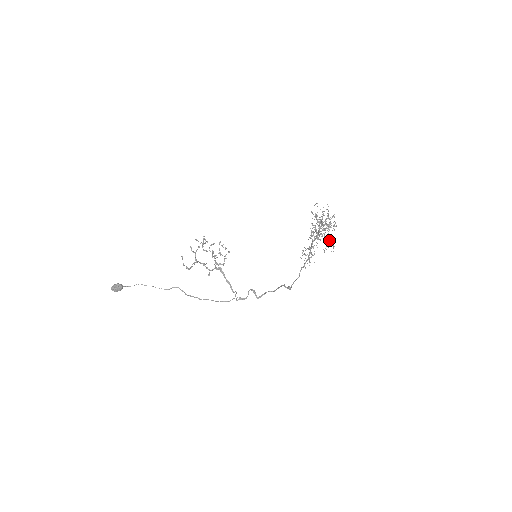
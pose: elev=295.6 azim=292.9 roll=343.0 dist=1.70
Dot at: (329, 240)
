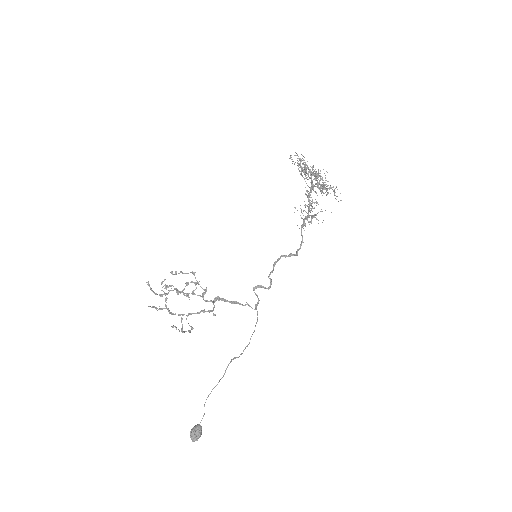
Dot at: occluded
